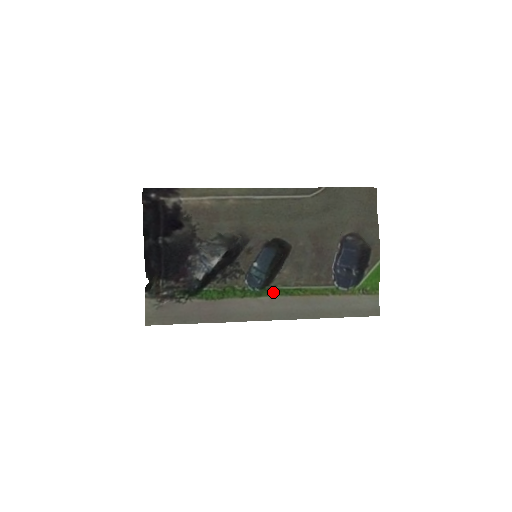
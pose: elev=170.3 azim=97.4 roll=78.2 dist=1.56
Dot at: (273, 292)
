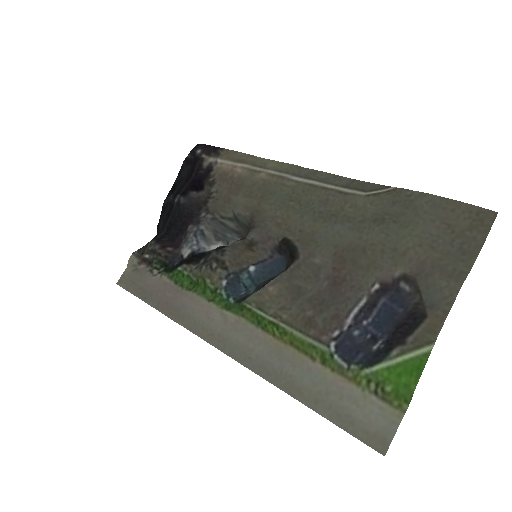
Dot at: (244, 311)
